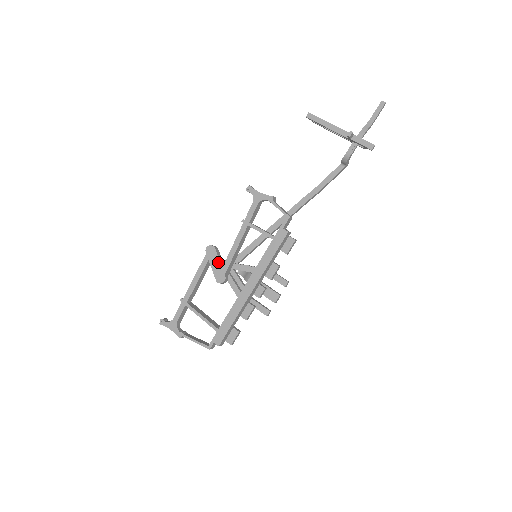
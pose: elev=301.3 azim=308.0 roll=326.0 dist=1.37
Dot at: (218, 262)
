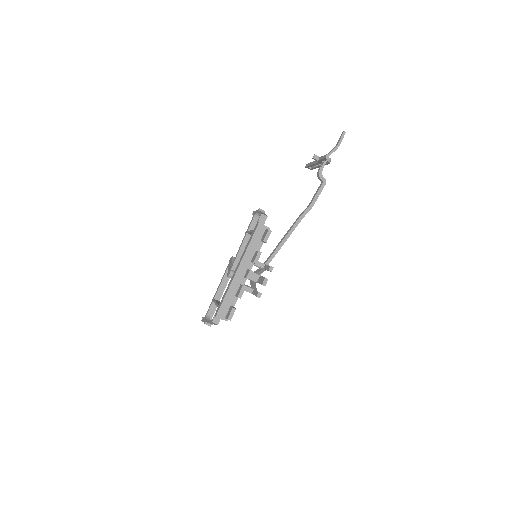
Dot at: (231, 264)
